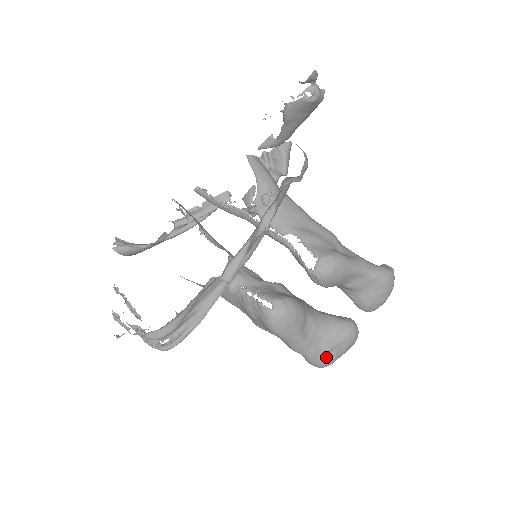
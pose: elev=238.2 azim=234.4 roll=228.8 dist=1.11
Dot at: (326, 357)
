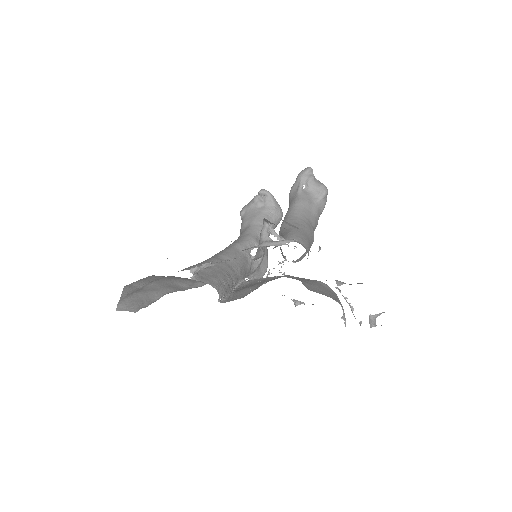
Dot at: occluded
